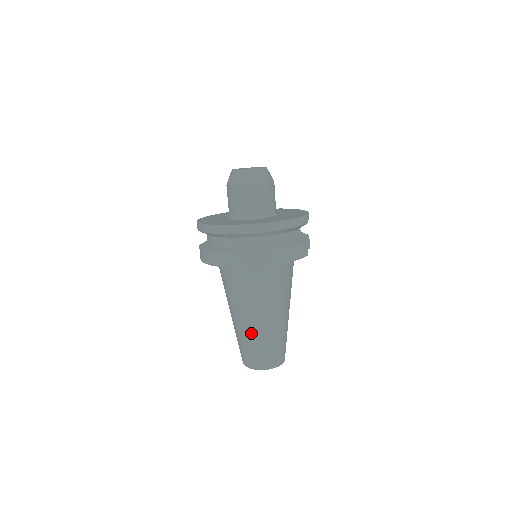
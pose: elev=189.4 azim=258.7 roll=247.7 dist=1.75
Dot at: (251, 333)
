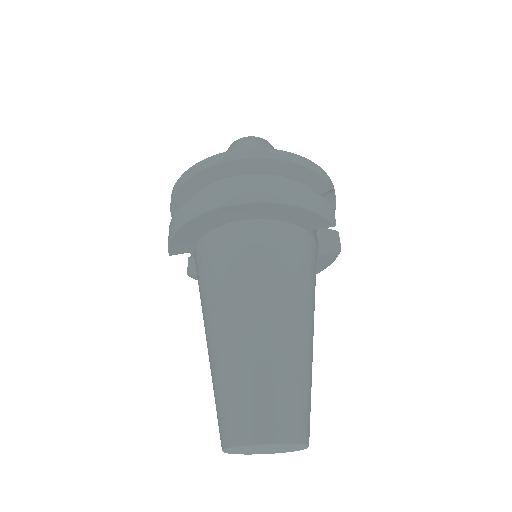
Dot at: (238, 354)
